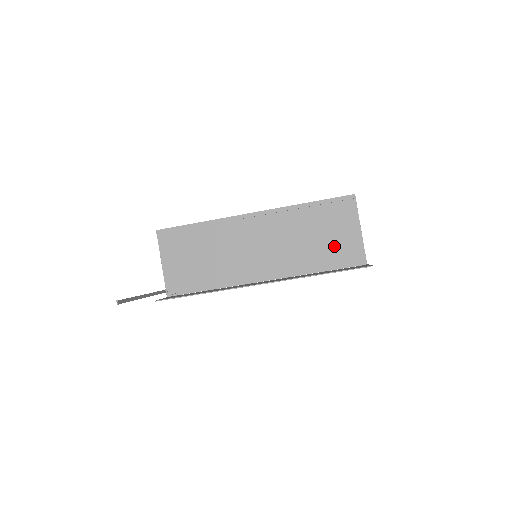
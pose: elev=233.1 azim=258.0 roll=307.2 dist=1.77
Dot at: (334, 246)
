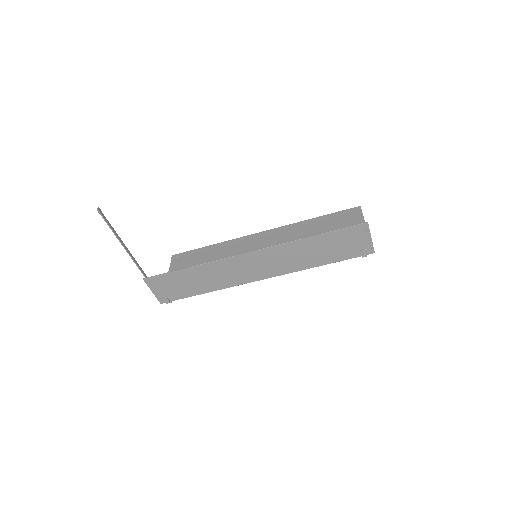
Dot at: occluded
